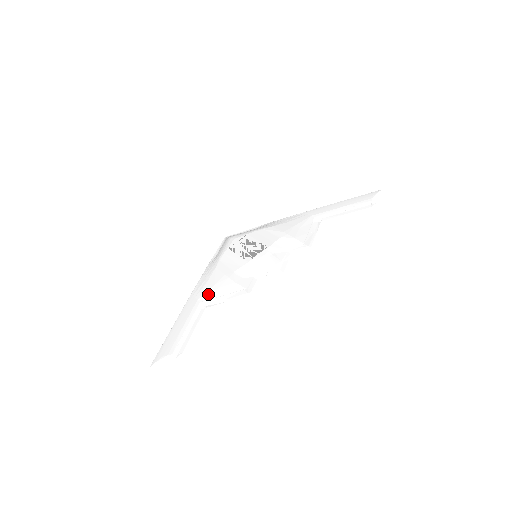
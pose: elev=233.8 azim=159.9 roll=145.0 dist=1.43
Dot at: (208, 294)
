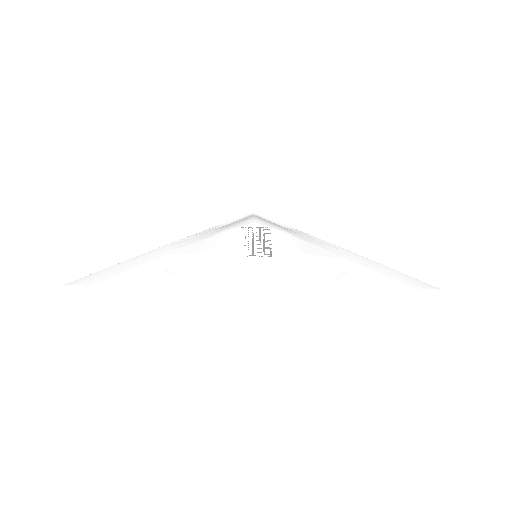
Dot at: (178, 258)
